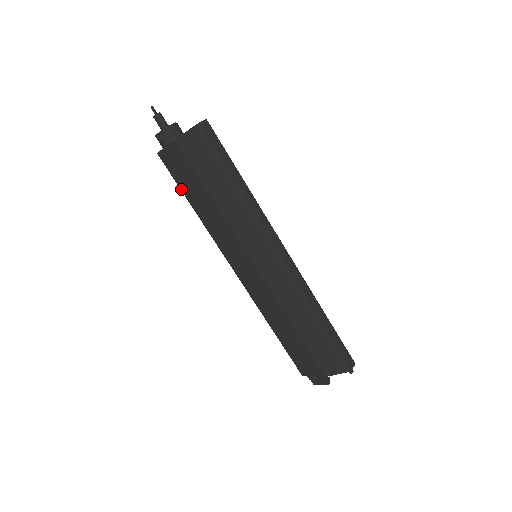
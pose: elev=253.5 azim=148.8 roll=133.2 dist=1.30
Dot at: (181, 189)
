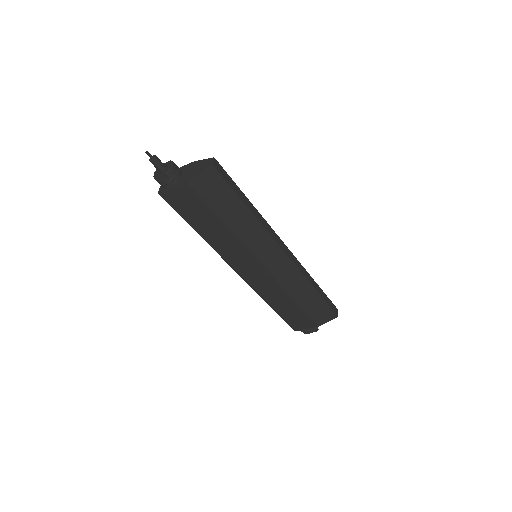
Dot at: (186, 220)
